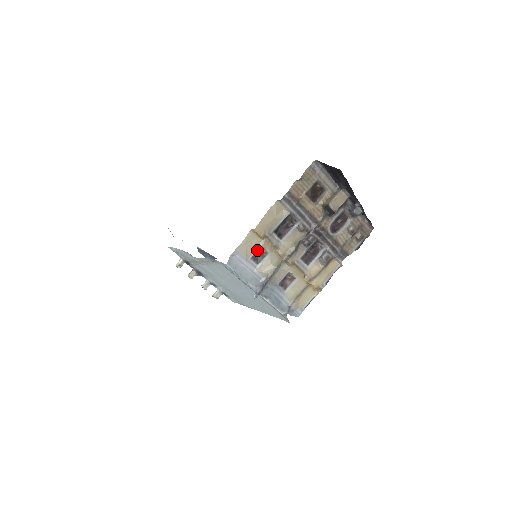
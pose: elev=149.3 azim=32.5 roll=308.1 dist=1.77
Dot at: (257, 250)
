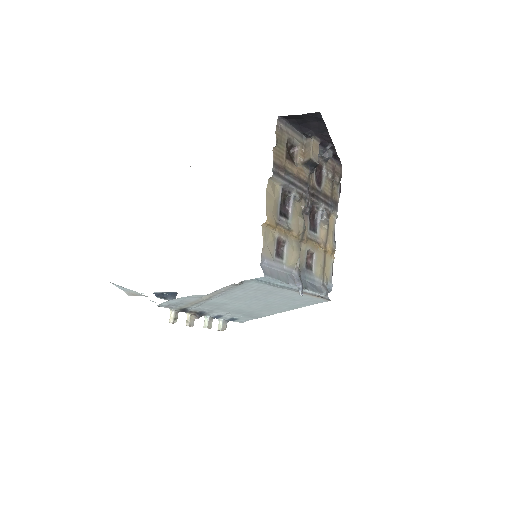
Dot at: (276, 244)
